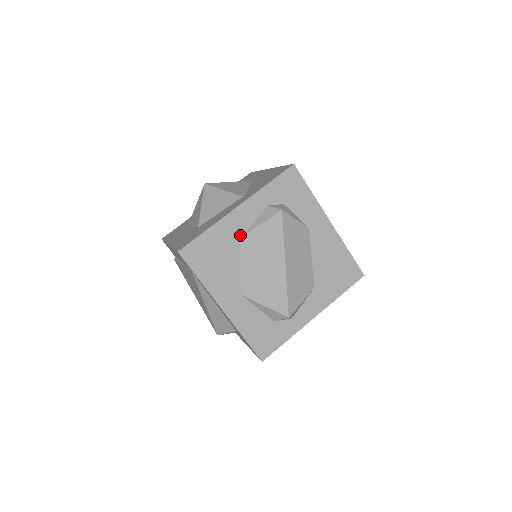
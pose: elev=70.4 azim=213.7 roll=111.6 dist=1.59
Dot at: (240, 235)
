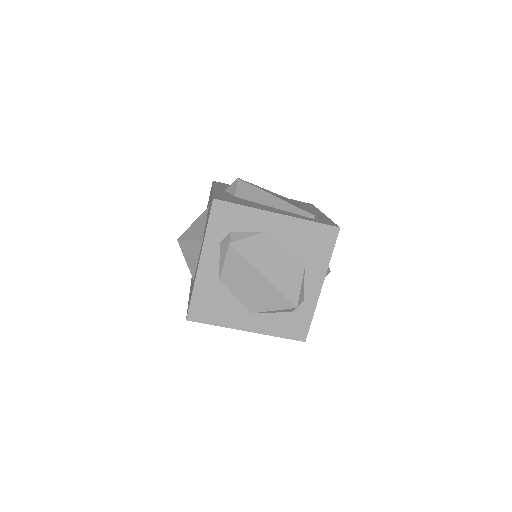
Dot at: (218, 278)
